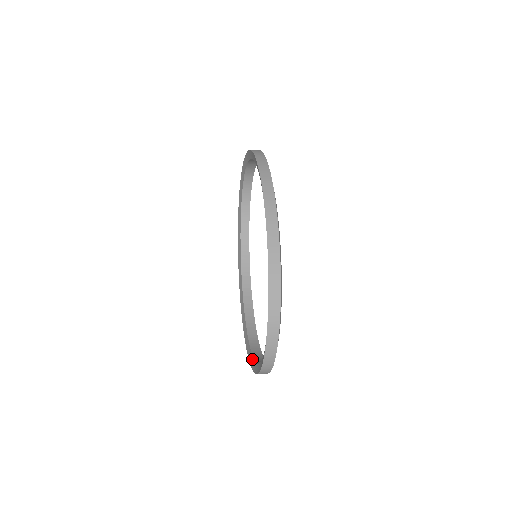
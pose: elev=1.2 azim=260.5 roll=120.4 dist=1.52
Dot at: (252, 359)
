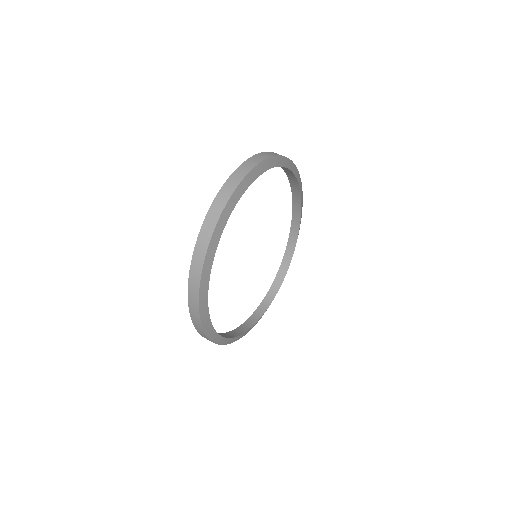
Dot at: (286, 246)
